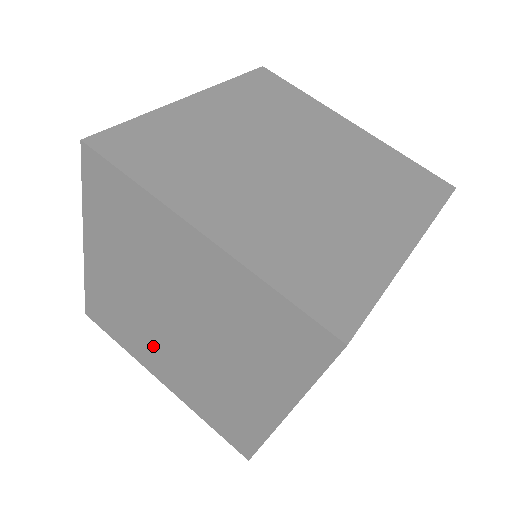
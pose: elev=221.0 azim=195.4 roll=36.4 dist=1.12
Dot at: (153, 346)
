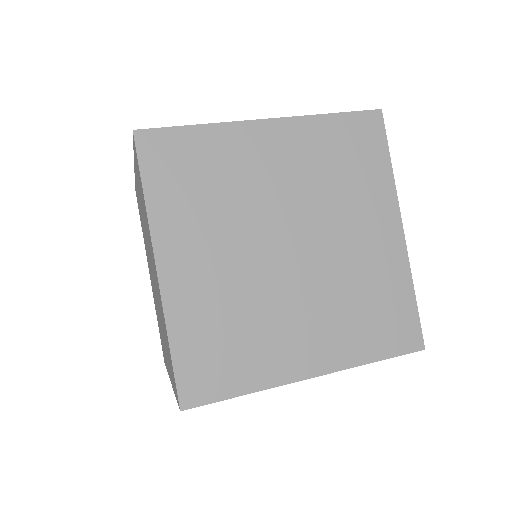
Dot at: occluded
